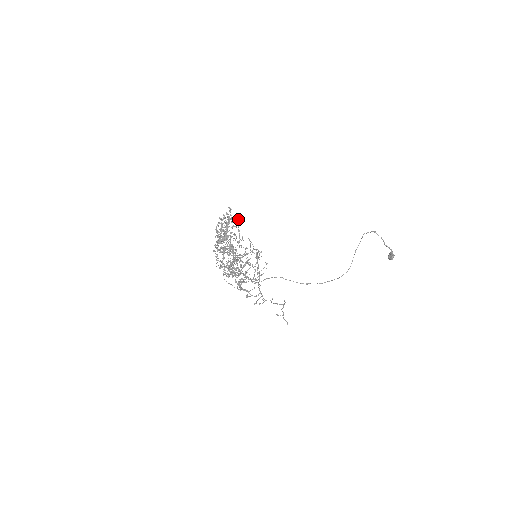
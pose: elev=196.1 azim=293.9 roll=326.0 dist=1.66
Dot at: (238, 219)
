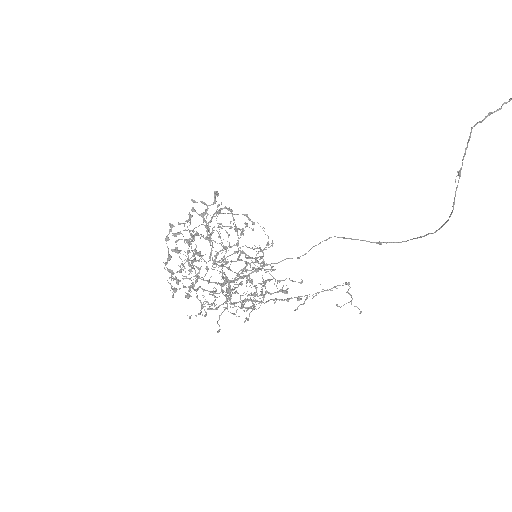
Dot at: (195, 227)
